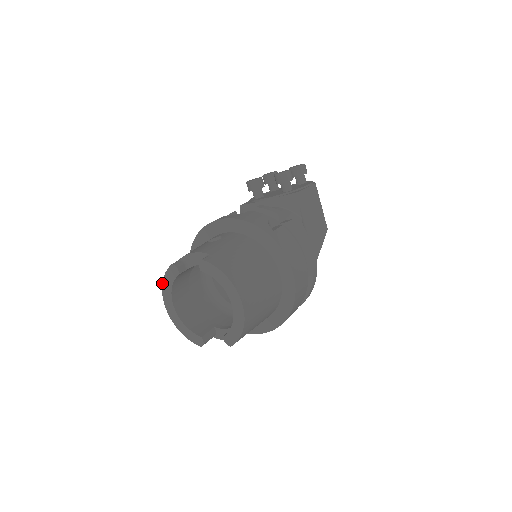
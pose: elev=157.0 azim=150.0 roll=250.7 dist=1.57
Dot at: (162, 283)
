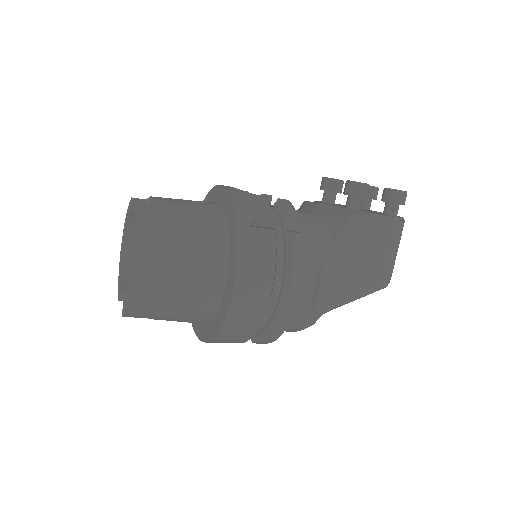
Dot at: (126, 215)
